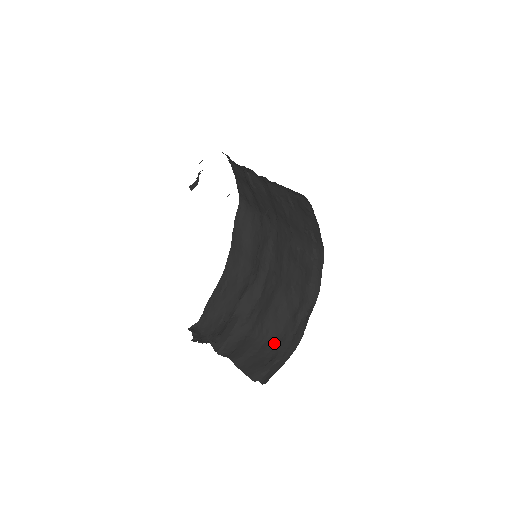
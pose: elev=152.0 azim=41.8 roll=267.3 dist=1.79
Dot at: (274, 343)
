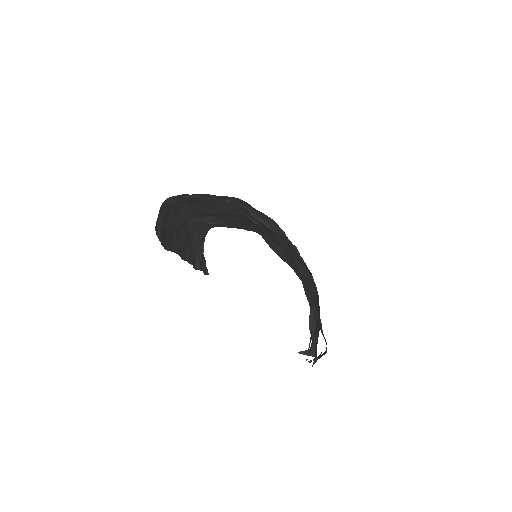
Dot at: occluded
